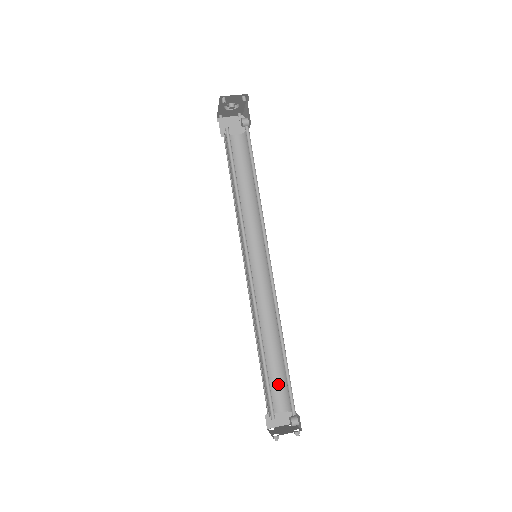
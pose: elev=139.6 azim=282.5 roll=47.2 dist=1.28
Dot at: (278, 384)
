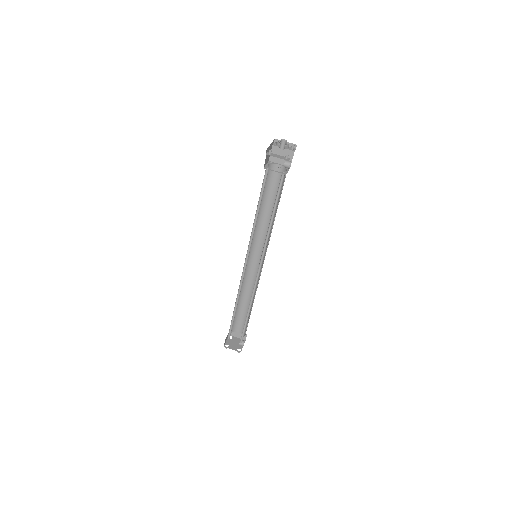
Dot at: (243, 321)
